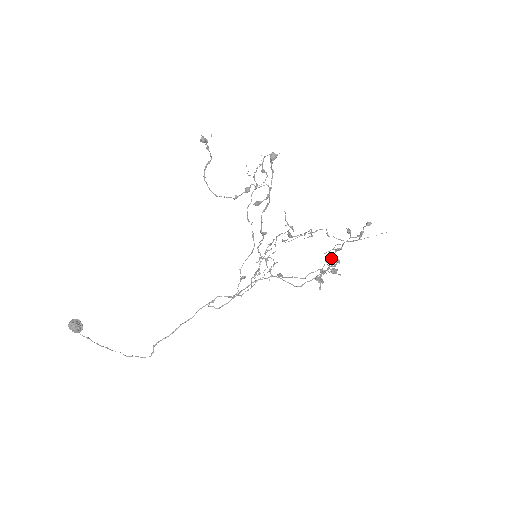
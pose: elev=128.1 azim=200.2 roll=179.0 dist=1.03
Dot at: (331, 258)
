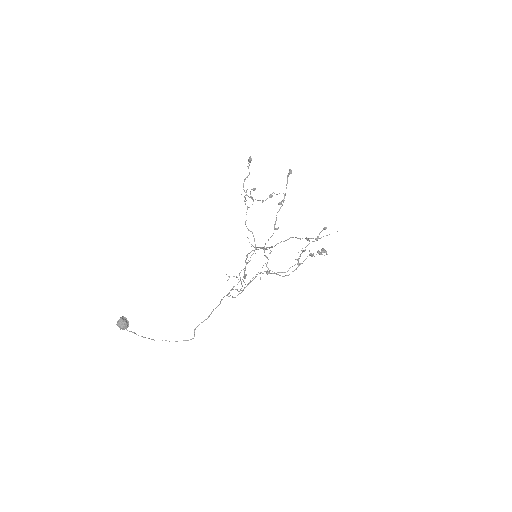
Dot at: (297, 259)
